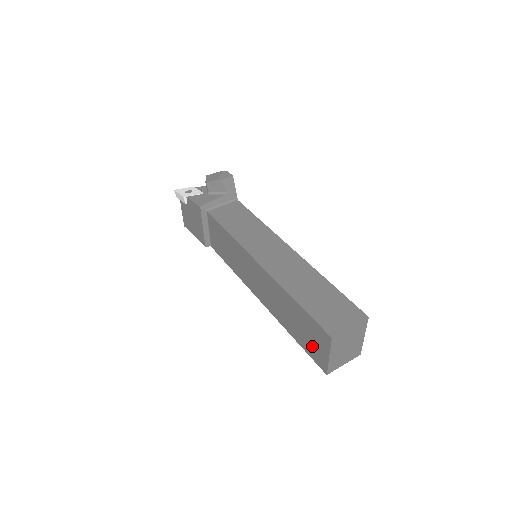
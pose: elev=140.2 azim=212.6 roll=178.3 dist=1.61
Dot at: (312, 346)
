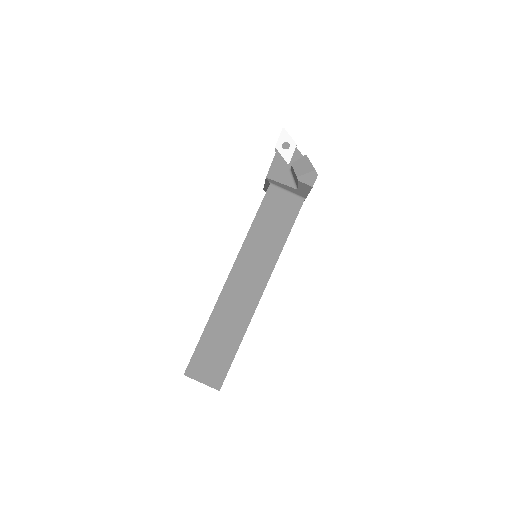
Dot at: occluded
